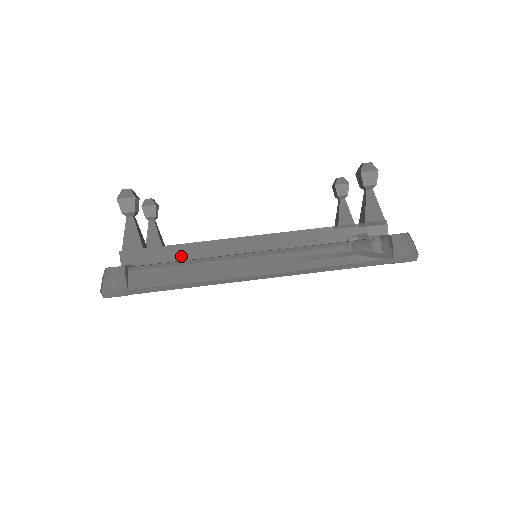
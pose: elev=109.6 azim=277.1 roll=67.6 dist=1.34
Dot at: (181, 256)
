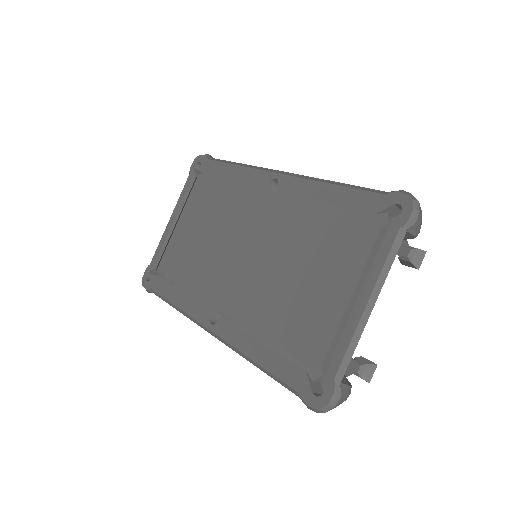
Dot at: occluded
